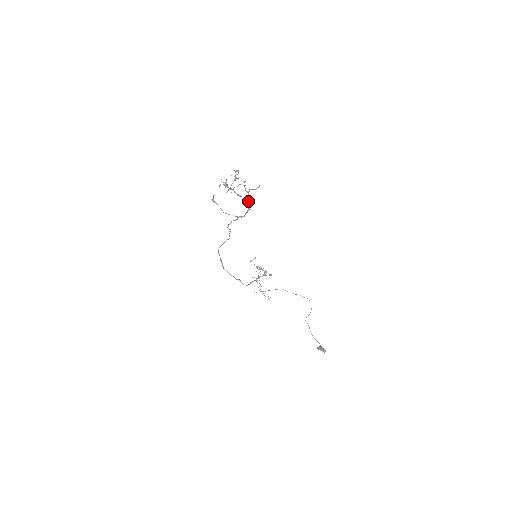
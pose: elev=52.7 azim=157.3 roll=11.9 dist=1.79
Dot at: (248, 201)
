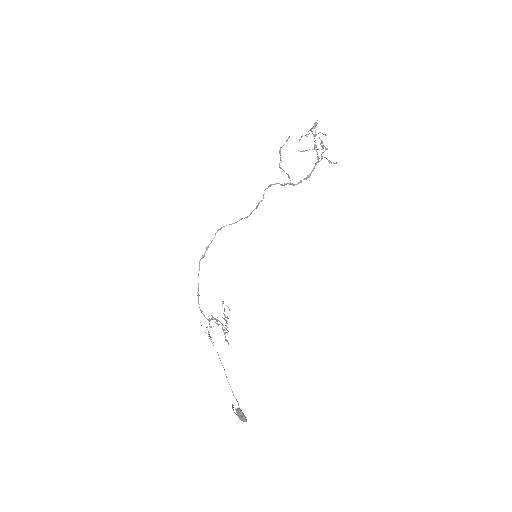
Dot at: (314, 168)
